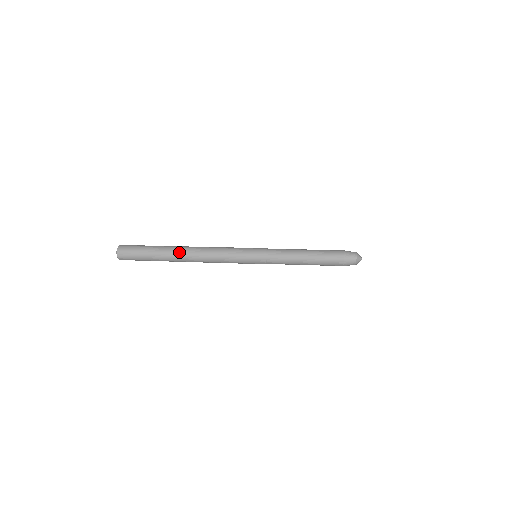
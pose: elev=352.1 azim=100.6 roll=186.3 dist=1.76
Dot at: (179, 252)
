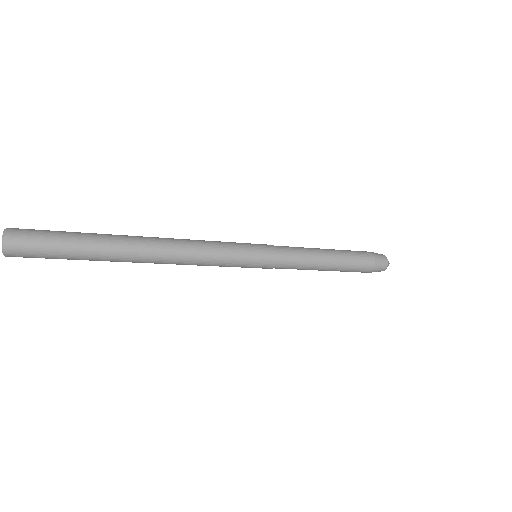
Dot at: (135, 242)
